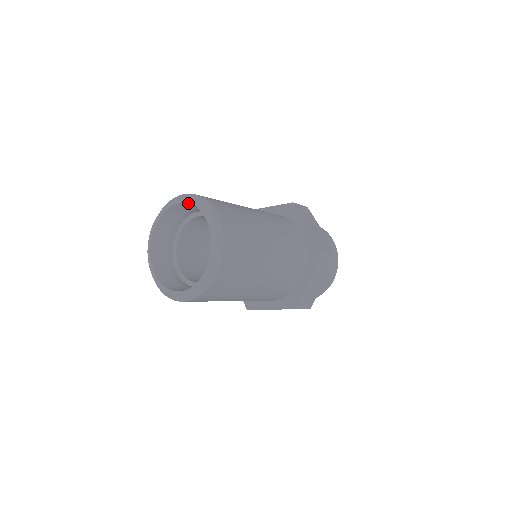
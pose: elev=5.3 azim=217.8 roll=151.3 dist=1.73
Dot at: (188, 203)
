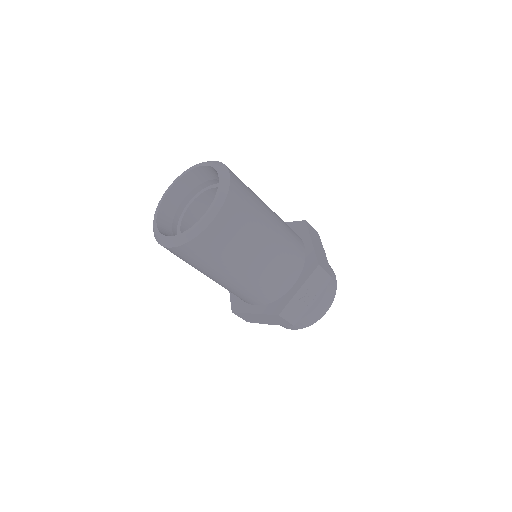
Dot at: (208, 165)
